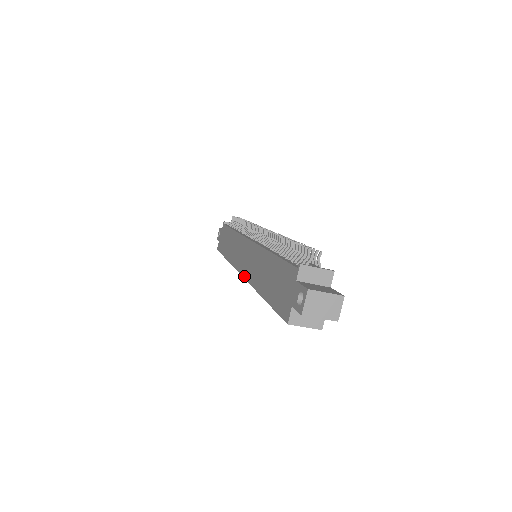
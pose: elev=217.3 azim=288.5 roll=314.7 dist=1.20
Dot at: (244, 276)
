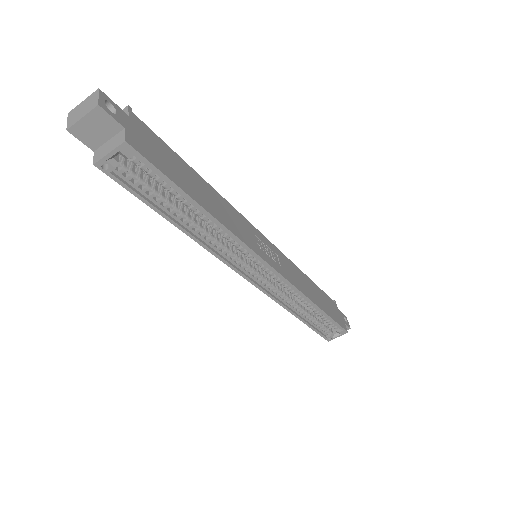
Dot at: (233, 269)
